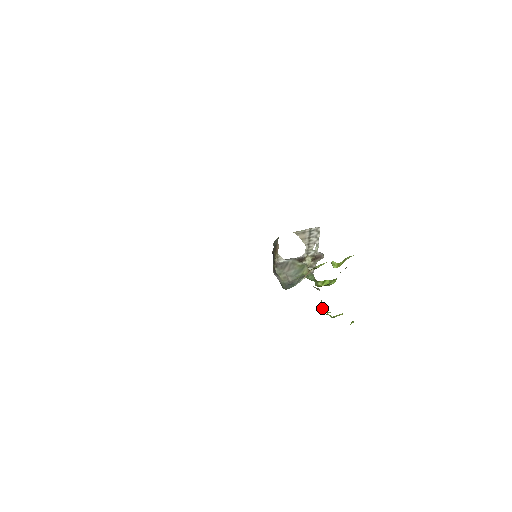
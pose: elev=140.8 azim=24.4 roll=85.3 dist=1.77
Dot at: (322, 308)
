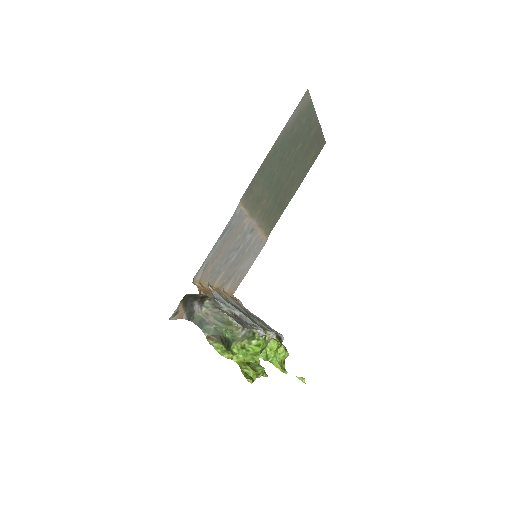
Dot at: (274, 347)
